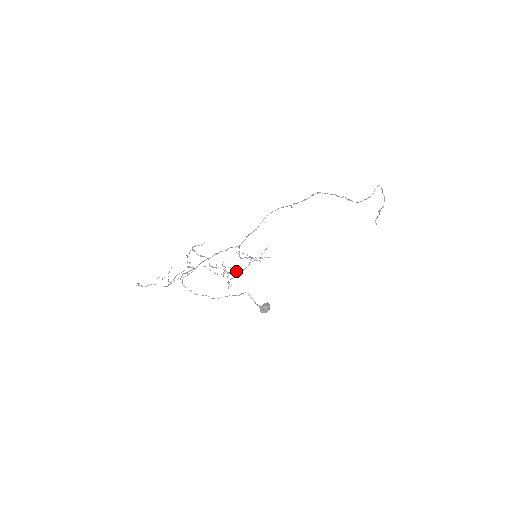
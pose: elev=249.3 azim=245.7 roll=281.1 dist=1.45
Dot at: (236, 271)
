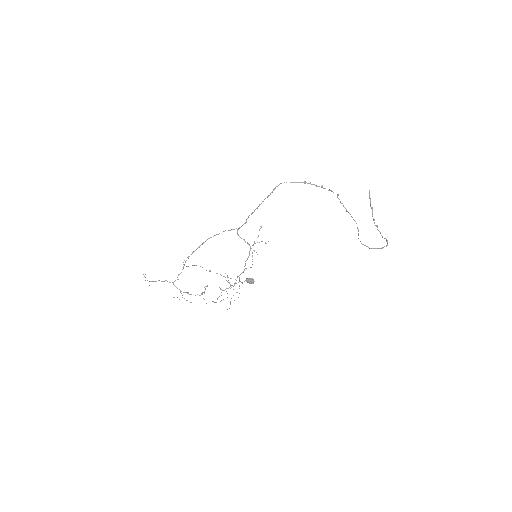
Dot at: occluded
